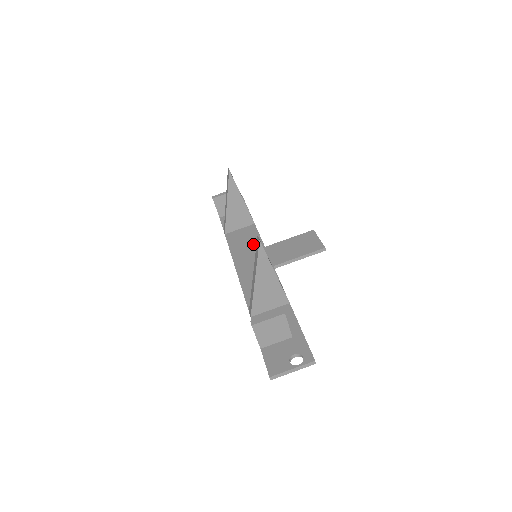
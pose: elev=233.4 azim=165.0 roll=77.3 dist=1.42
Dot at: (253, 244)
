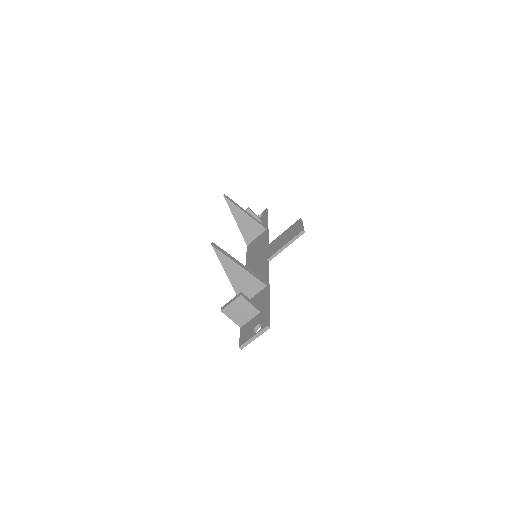
Dot at: (260, 247)
